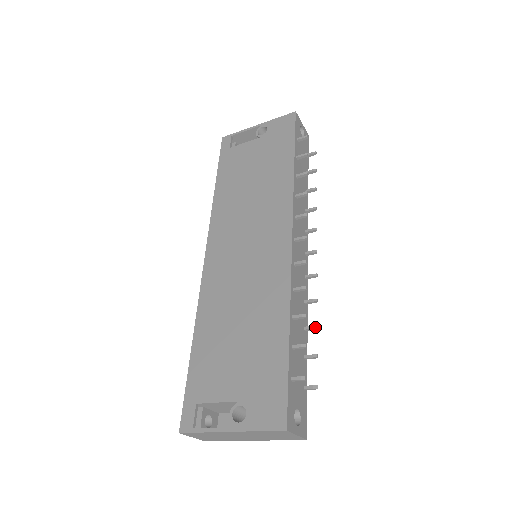
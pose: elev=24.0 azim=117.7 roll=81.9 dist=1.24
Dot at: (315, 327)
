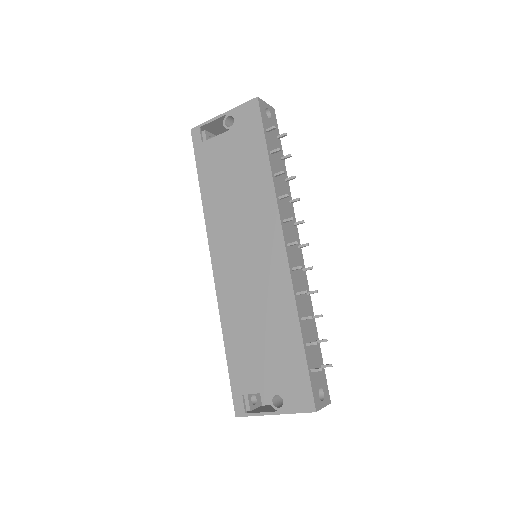
Dot at: (320, 316)
